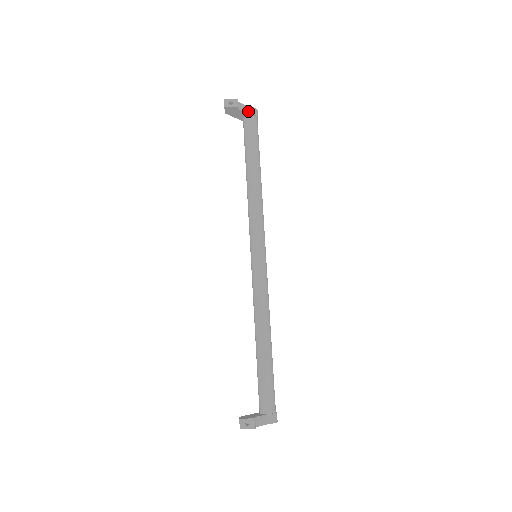
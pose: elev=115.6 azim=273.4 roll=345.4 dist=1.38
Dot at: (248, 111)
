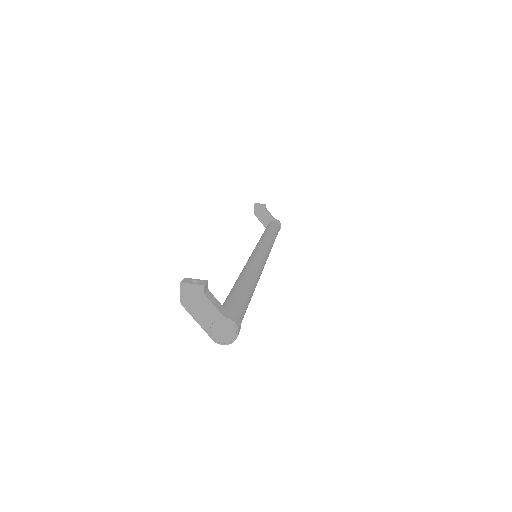
Dot at: (273, 218)
